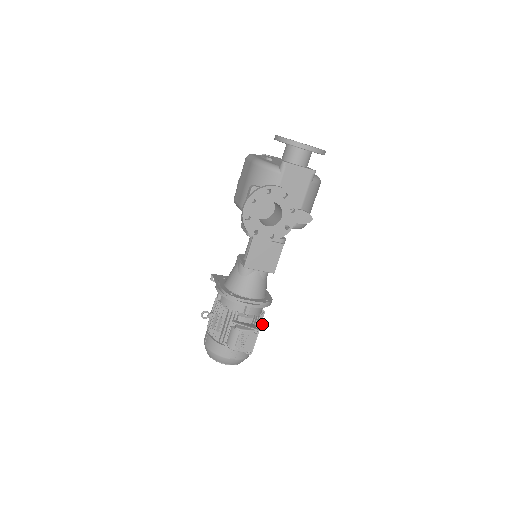
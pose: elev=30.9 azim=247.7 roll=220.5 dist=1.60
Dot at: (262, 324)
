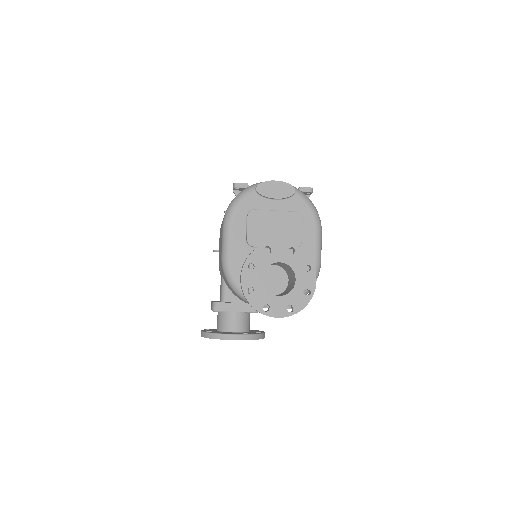
Dot at: occluded
